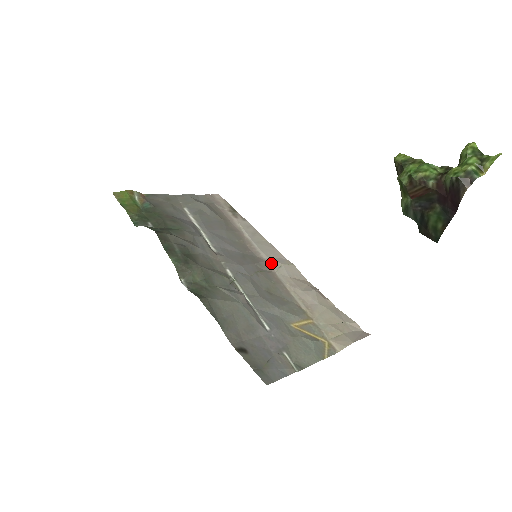
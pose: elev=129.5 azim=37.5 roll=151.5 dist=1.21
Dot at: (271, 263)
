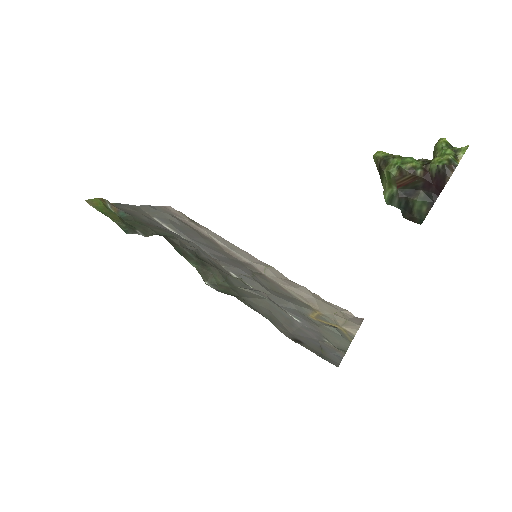
Dot at: (256, 266)
